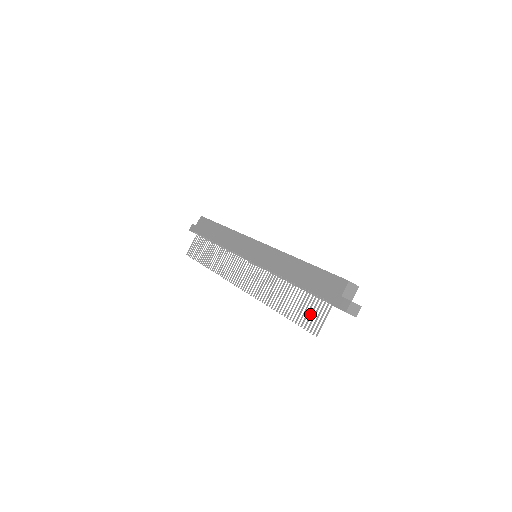
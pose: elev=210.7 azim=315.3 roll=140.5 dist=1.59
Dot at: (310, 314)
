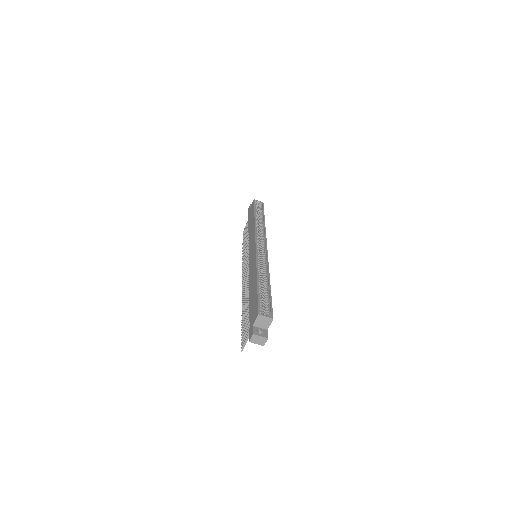
Dot at: (245, 330)
